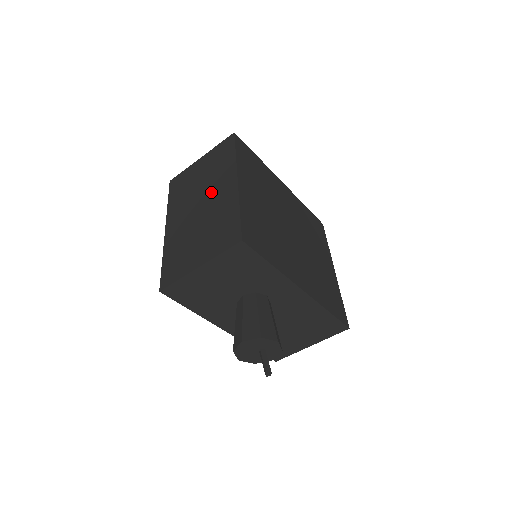
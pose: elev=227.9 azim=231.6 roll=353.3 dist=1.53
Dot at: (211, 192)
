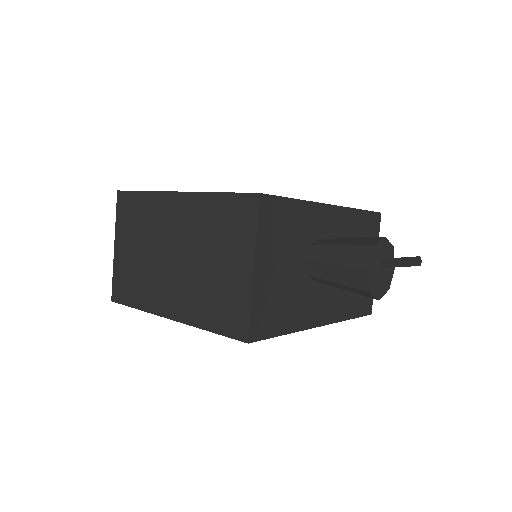
Dot at: (167, 235)
